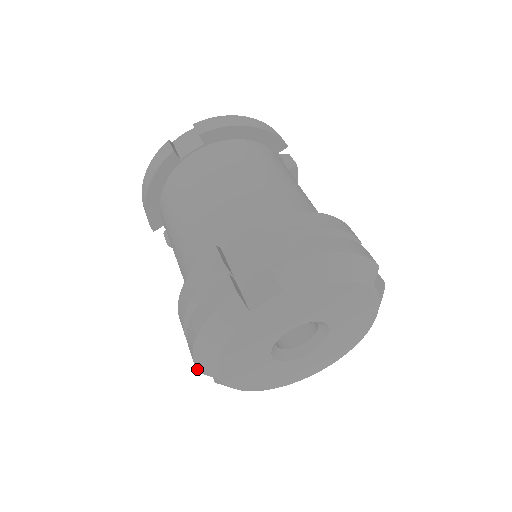
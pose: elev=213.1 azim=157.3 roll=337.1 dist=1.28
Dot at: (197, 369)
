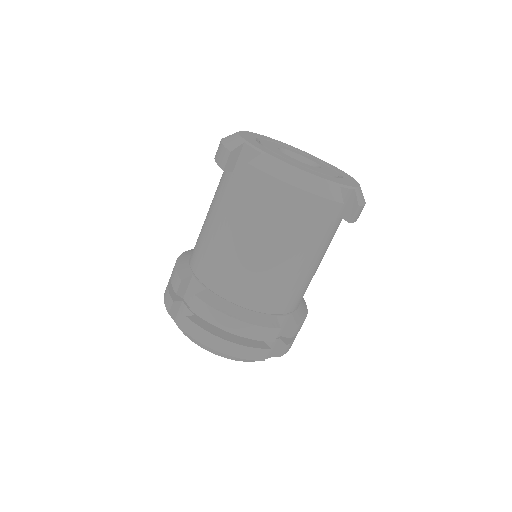
Dot at: occluded
